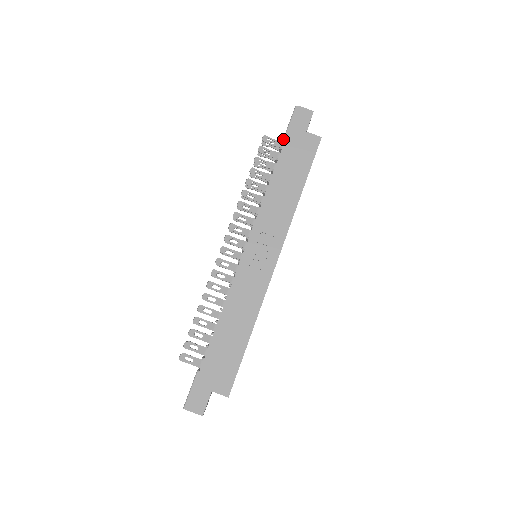
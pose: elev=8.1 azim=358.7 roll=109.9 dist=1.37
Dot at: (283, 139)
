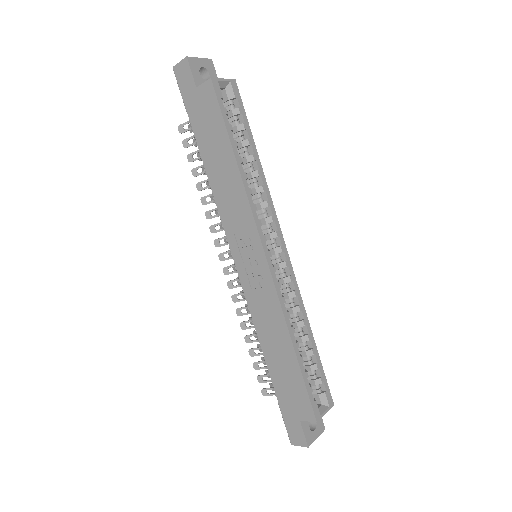
Dot at: occluded
